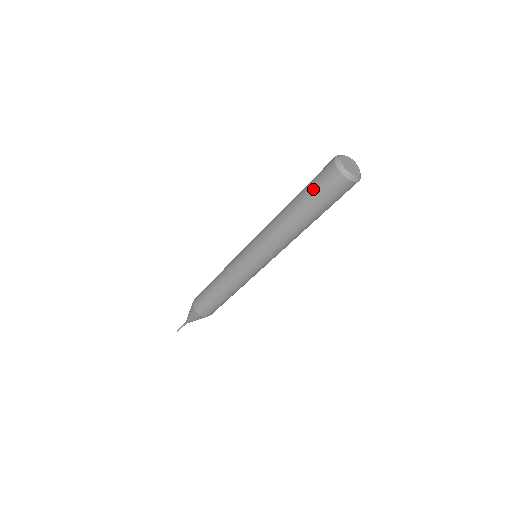
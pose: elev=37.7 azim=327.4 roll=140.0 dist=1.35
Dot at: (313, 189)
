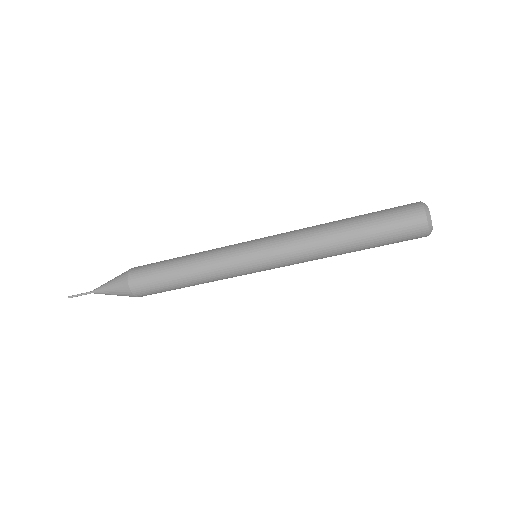
Dot at: (383, 214)
